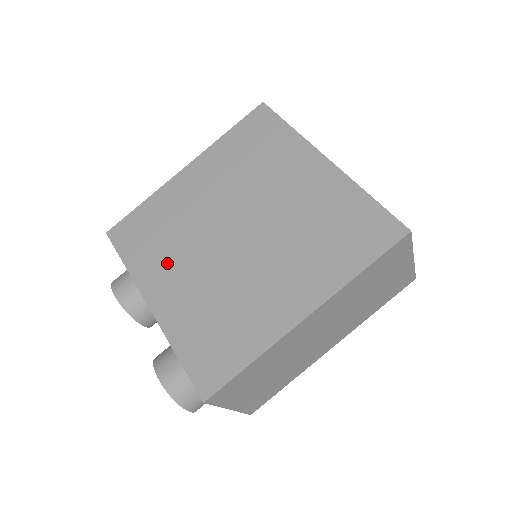
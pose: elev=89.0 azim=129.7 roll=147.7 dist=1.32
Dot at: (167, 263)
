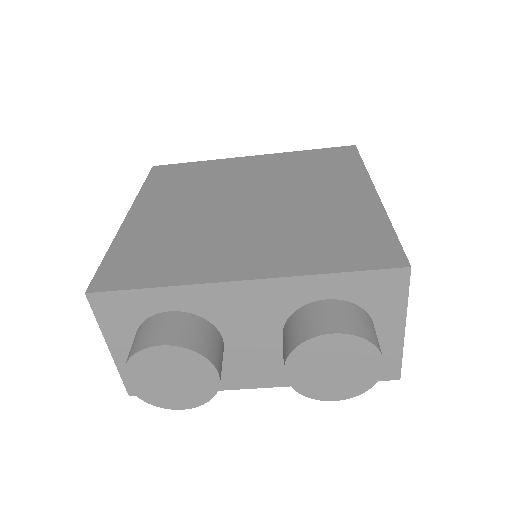
Dot at: (212, 252)
